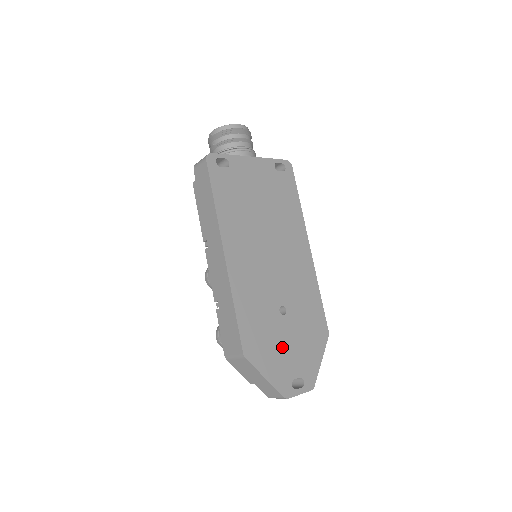
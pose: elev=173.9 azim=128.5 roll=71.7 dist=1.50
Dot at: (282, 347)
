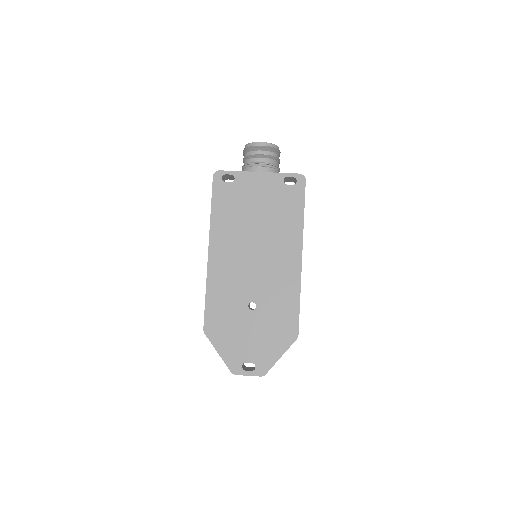
Dot at: (242, 334)
